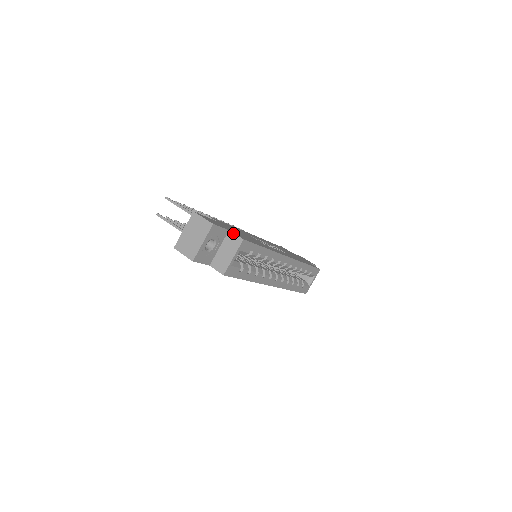
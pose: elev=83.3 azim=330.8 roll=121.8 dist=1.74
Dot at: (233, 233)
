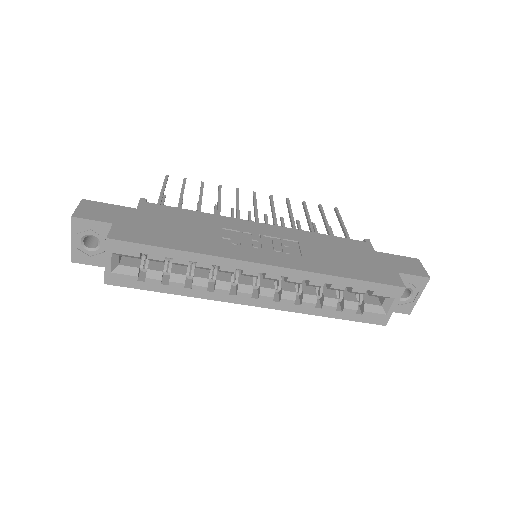
Dot at: occluded
